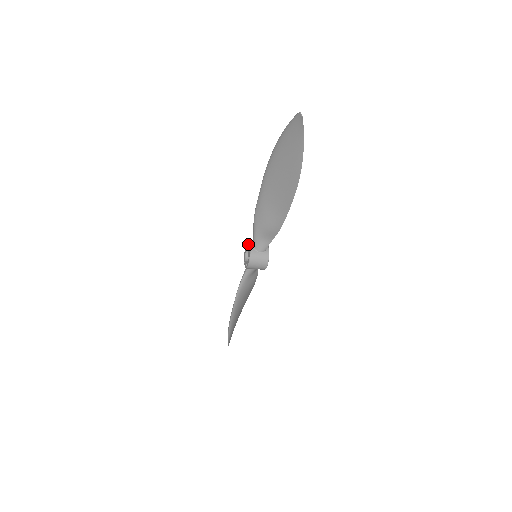
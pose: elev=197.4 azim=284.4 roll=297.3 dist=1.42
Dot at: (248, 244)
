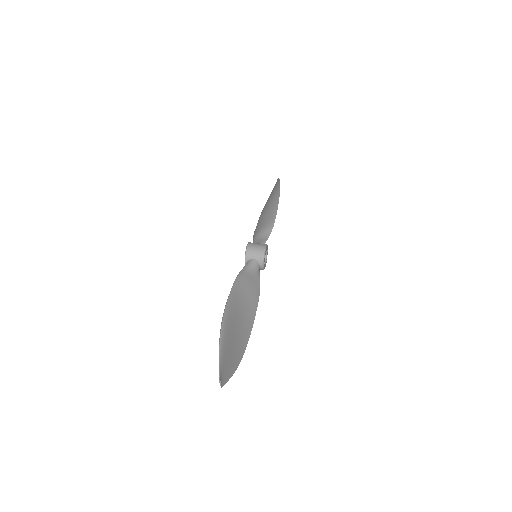
Dot at: occluded
